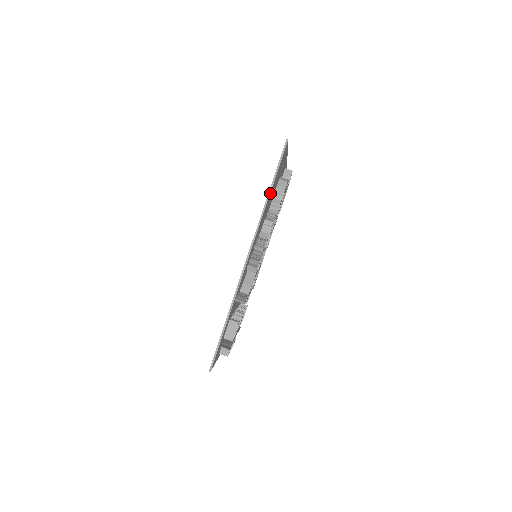
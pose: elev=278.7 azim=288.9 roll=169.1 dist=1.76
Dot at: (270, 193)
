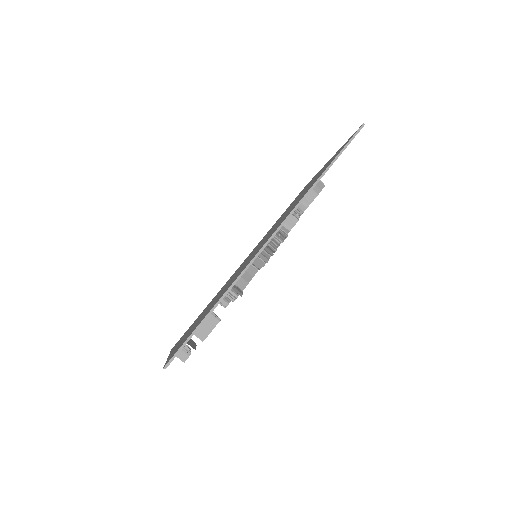
Dot at: (323, 175)
